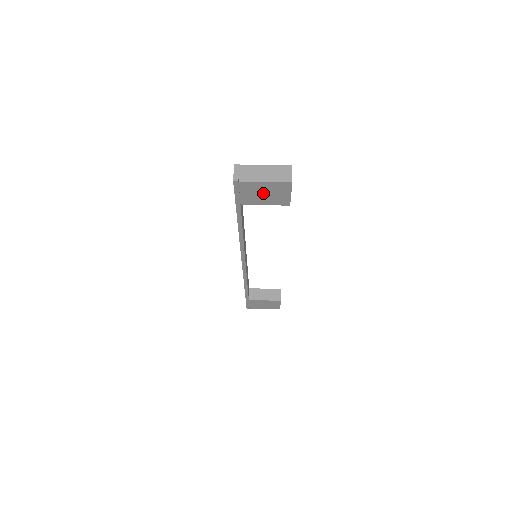
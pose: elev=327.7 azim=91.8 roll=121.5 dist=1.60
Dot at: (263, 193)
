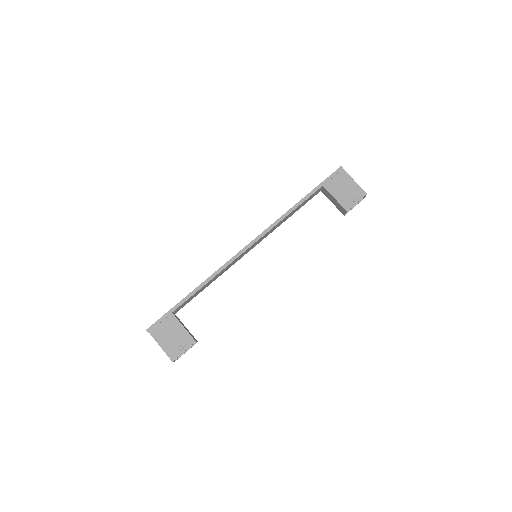
Dot at: occluded
